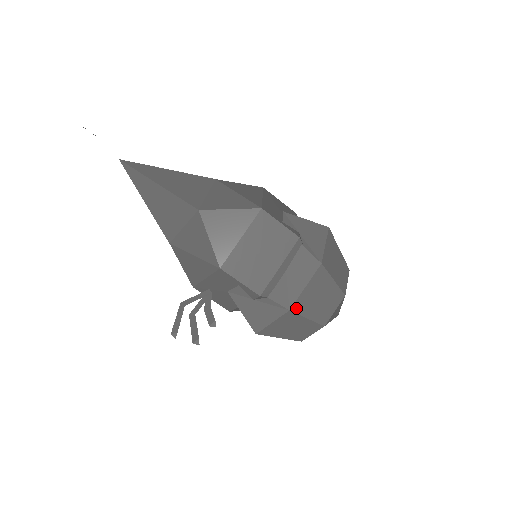
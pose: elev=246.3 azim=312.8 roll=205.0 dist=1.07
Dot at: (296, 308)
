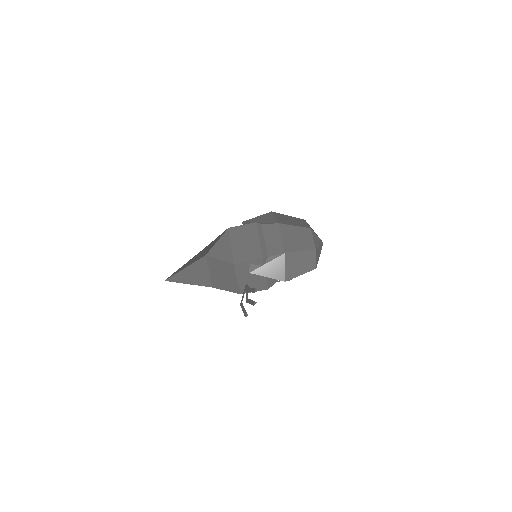
Dot at: (287, 250)
